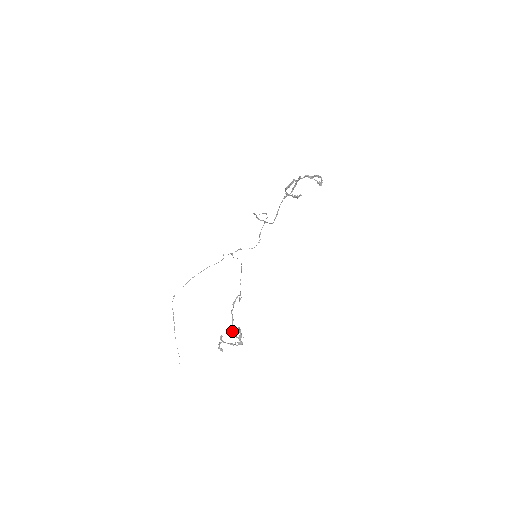
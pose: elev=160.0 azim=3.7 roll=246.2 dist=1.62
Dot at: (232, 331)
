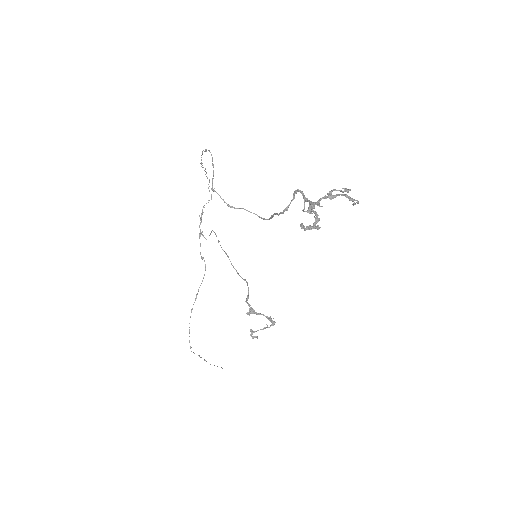
Dot at: (252, 311)
